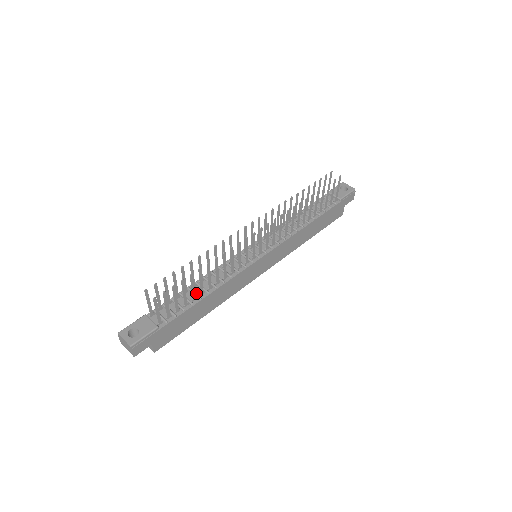
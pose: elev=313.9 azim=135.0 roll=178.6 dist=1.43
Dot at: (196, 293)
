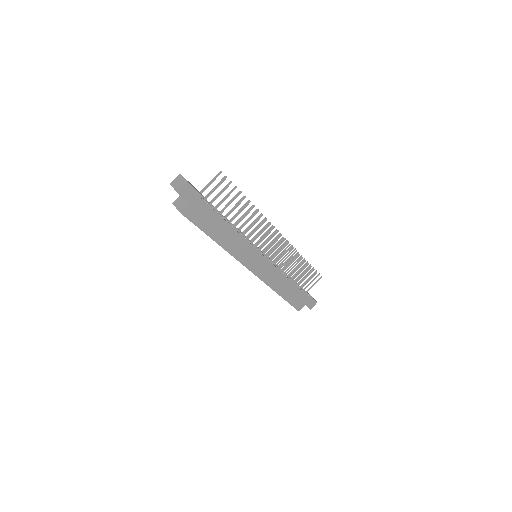
Dot at: (226, 218)
